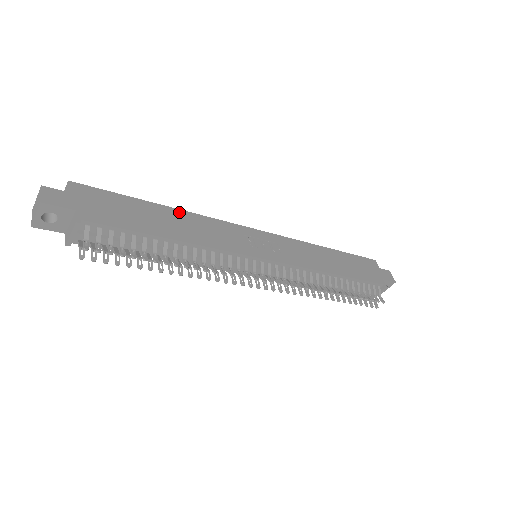
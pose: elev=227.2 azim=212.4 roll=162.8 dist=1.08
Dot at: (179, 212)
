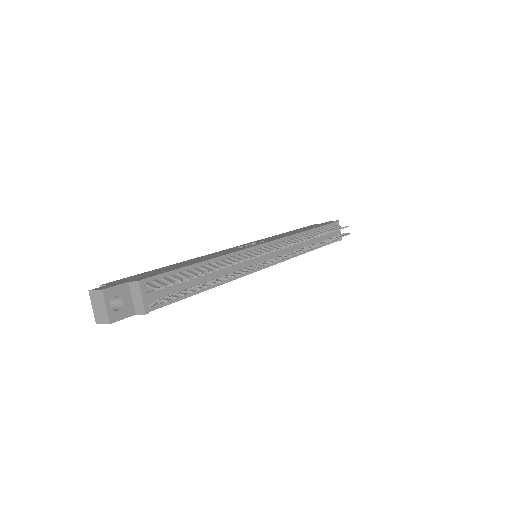
Dot at: (185, 261)
